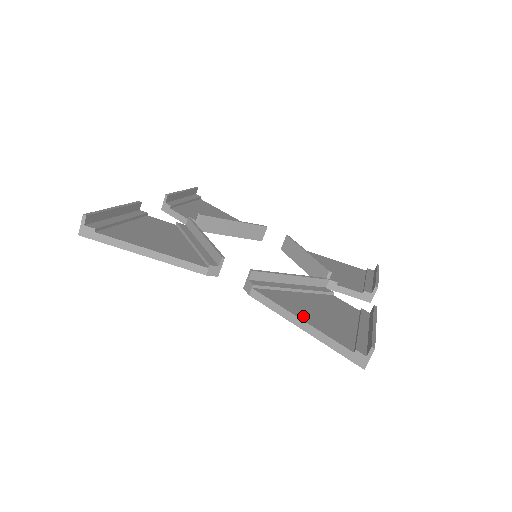
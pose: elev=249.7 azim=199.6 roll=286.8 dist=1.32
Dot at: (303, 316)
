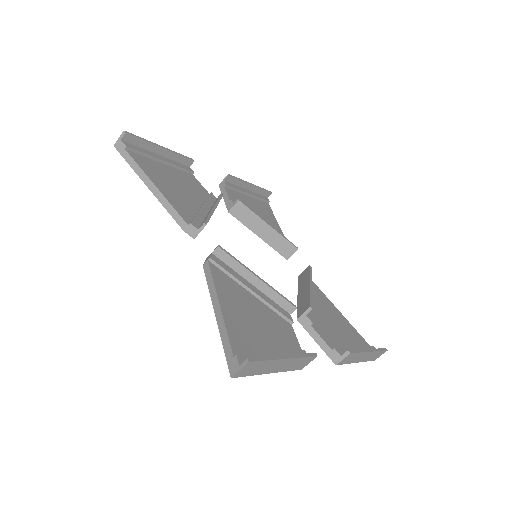
Dot at: (226, 305)
